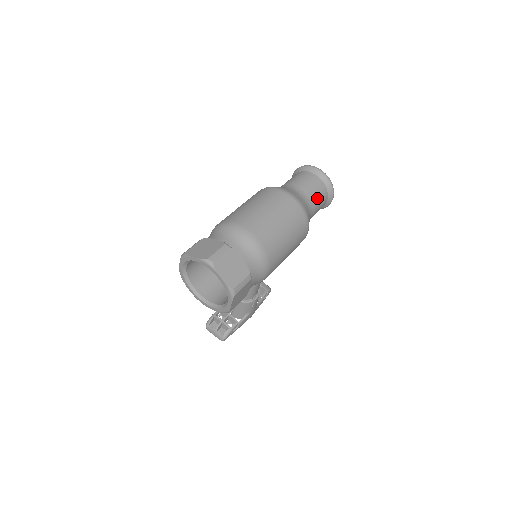
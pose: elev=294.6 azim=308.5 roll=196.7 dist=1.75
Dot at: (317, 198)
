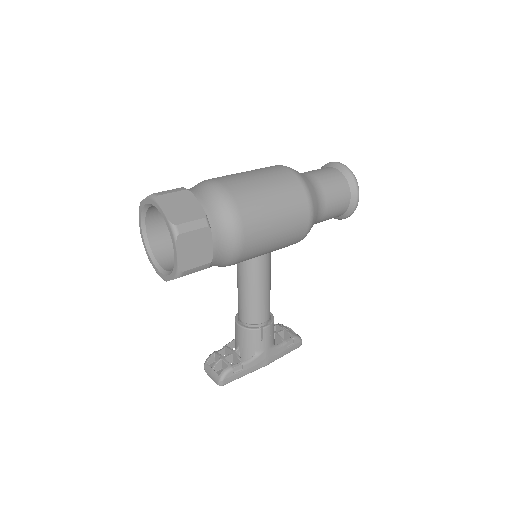
Dot at: (331, 185)
